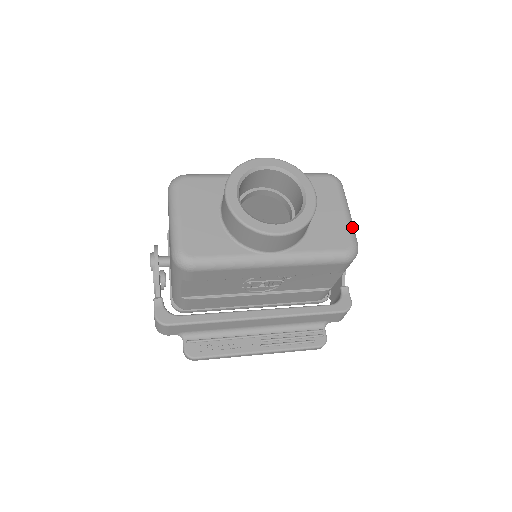
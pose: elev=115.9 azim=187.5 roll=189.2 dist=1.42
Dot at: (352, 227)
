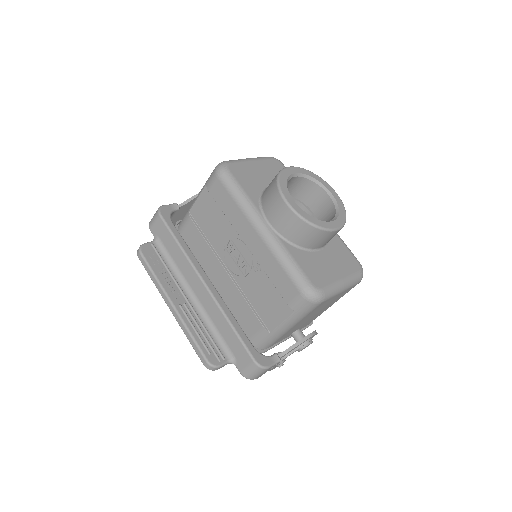
Dot at: (334, 289)
